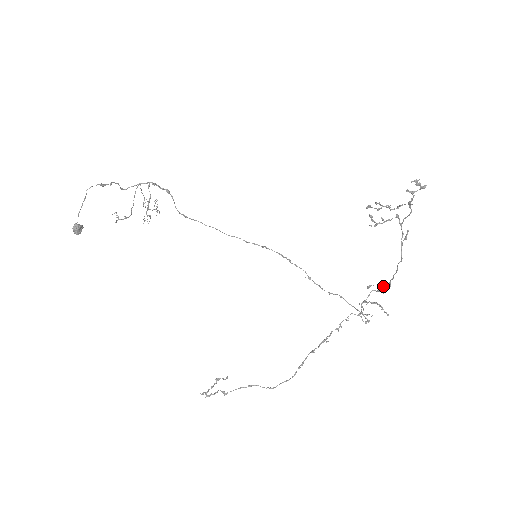
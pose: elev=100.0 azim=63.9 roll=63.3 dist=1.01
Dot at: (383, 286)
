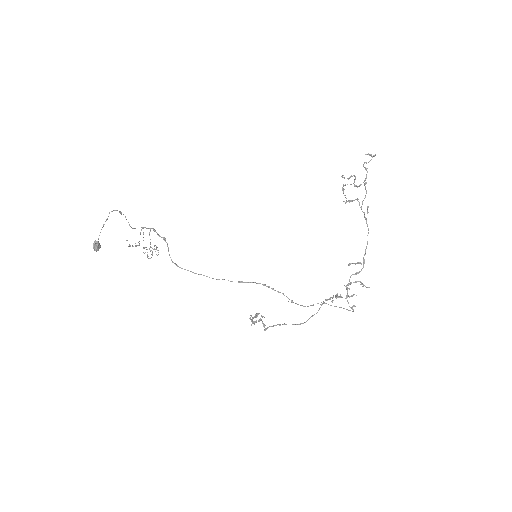
Dot at: (360, 263)
